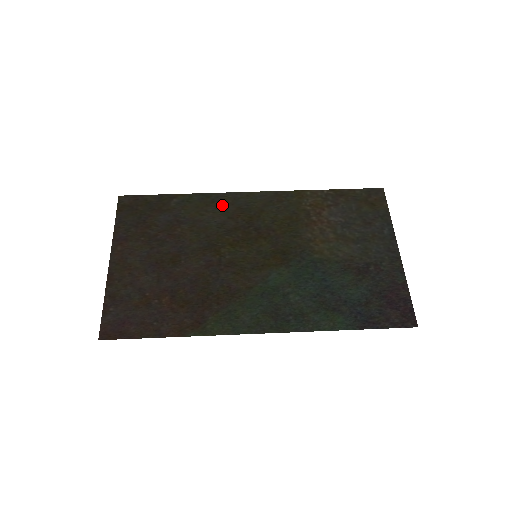
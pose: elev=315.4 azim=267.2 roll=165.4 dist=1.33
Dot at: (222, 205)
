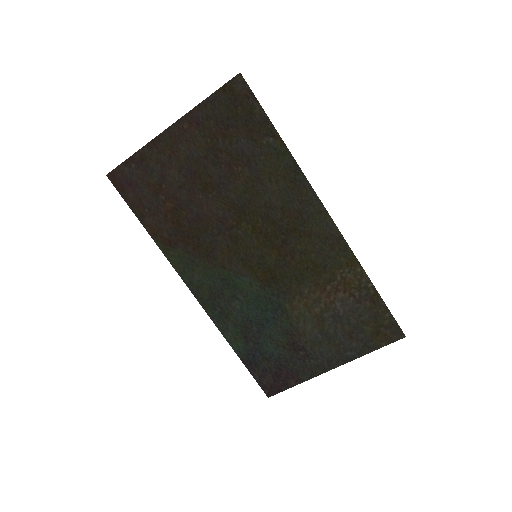
Dot at: (294, 193)
